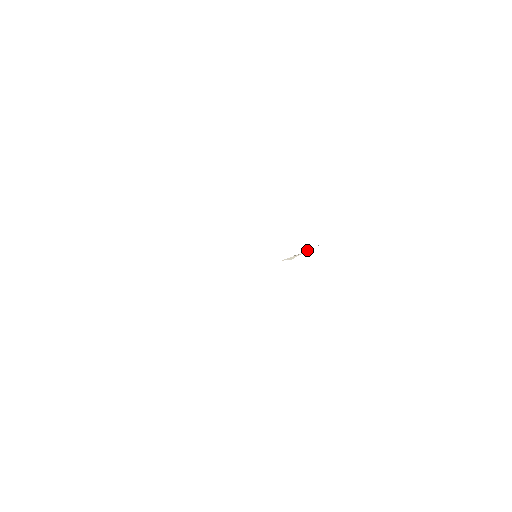
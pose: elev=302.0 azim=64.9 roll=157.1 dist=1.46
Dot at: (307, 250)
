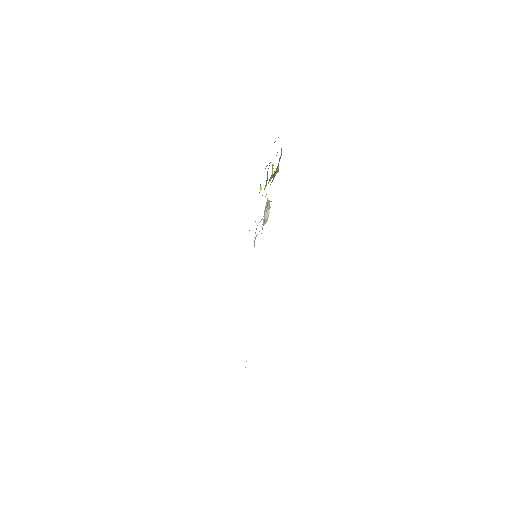
Dot at: (267, 209)
